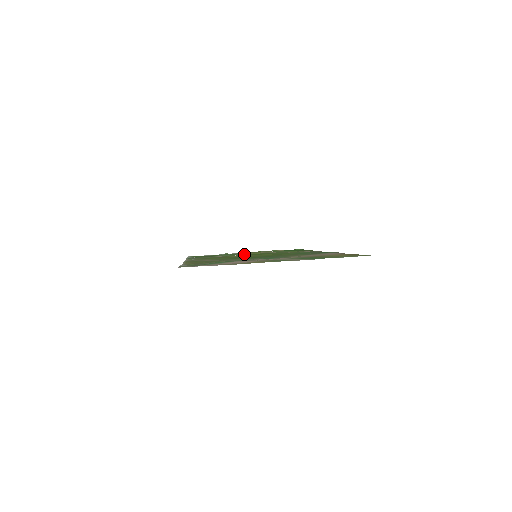
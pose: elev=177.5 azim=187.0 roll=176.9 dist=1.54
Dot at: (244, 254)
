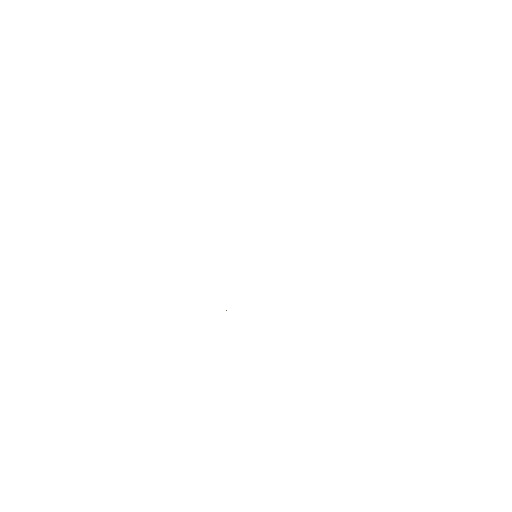
Dot at: occluded
